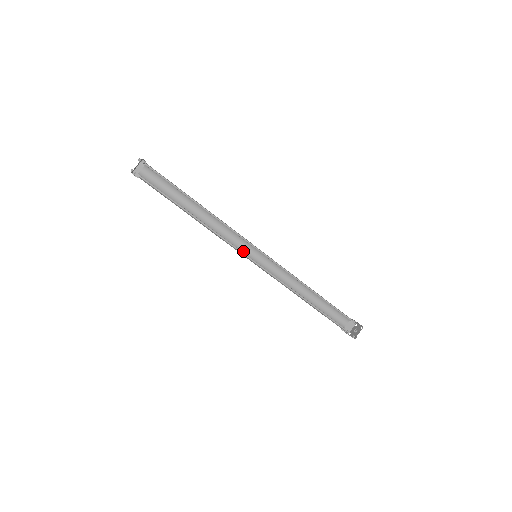
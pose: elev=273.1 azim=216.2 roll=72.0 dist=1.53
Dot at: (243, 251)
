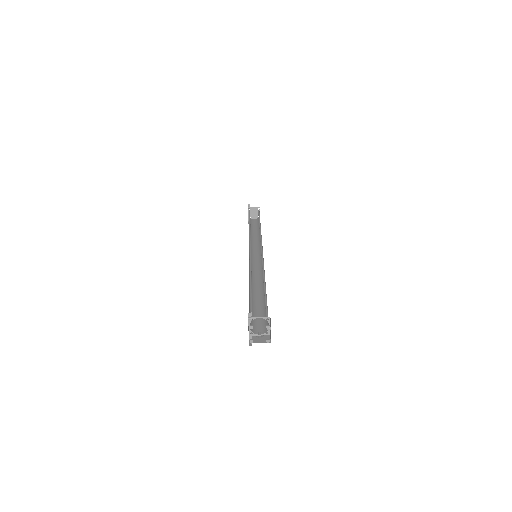
Dot at: (252, 257)
